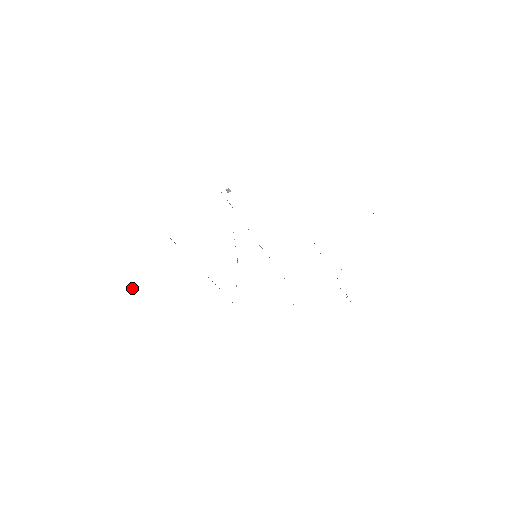
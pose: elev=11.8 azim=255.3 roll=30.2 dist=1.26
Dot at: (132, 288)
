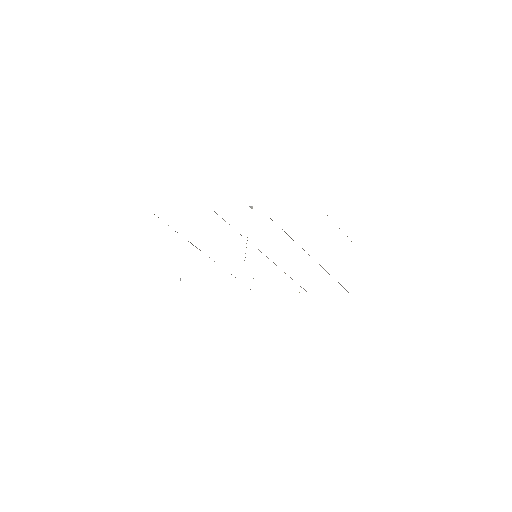
Dot at: (180, 279)
